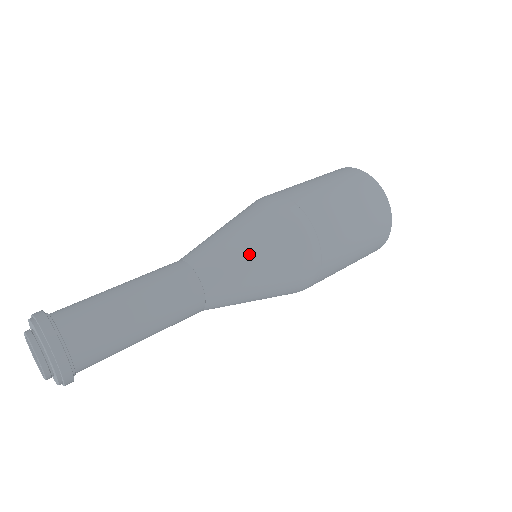
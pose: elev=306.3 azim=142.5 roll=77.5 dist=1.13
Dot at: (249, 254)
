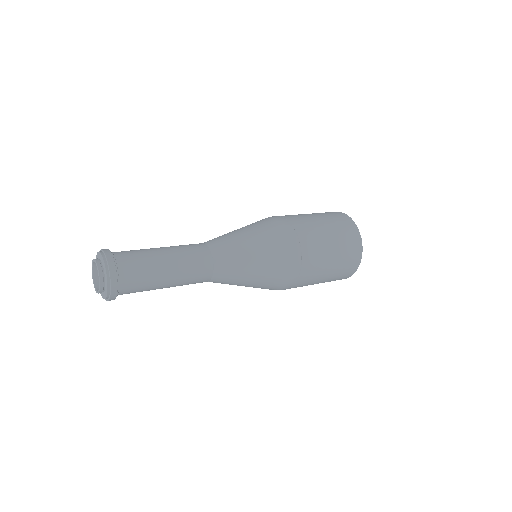
Dot at: (251, 255)
